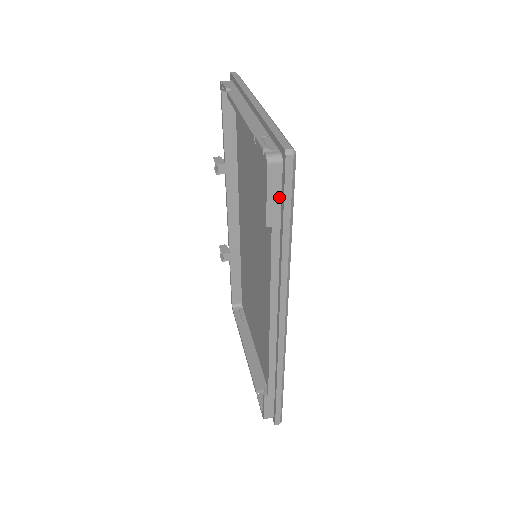
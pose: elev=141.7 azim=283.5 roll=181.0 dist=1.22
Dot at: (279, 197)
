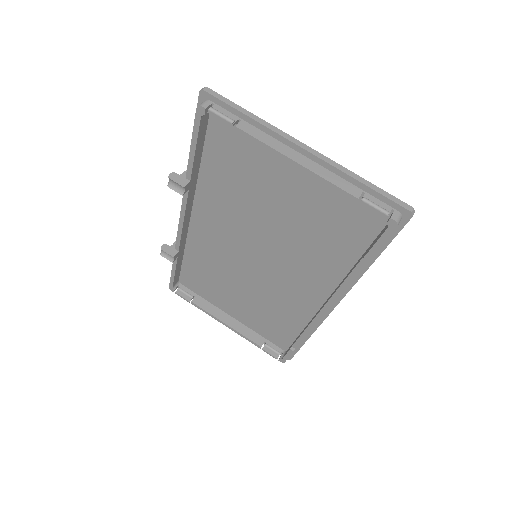
Dot at: occluded
